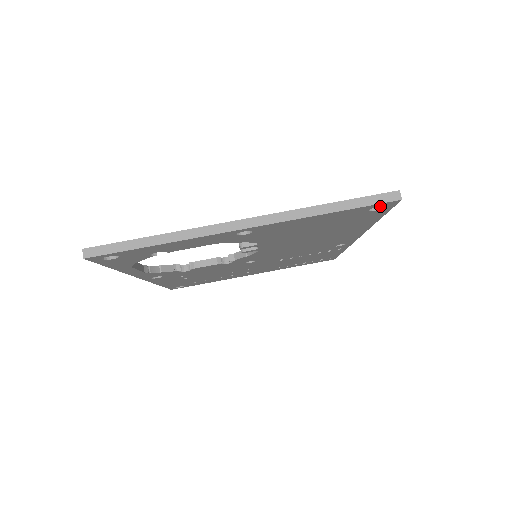
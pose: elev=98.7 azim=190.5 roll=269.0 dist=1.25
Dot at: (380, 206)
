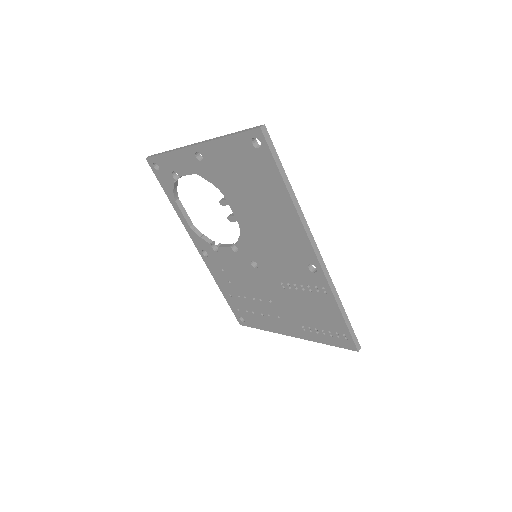
Dot at: (262, 146)
